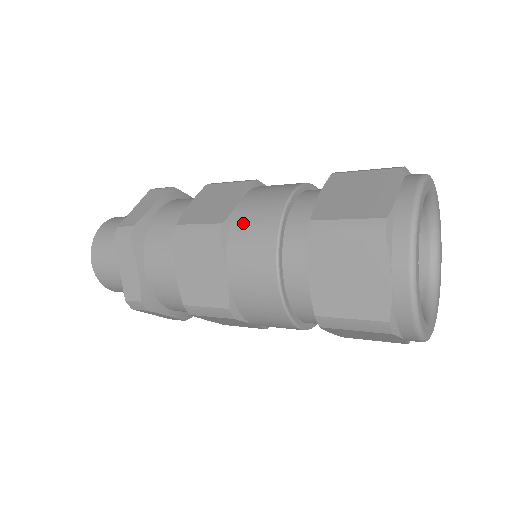
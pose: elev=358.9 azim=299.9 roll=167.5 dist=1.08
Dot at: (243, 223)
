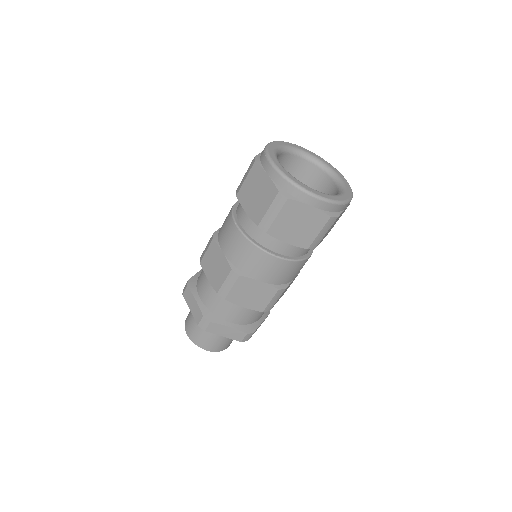
Dot at: occluded
